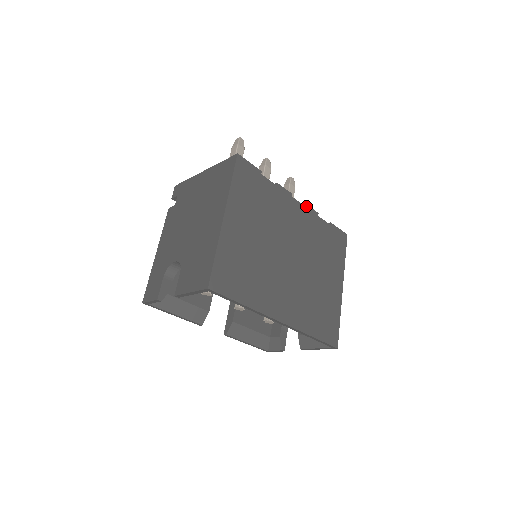
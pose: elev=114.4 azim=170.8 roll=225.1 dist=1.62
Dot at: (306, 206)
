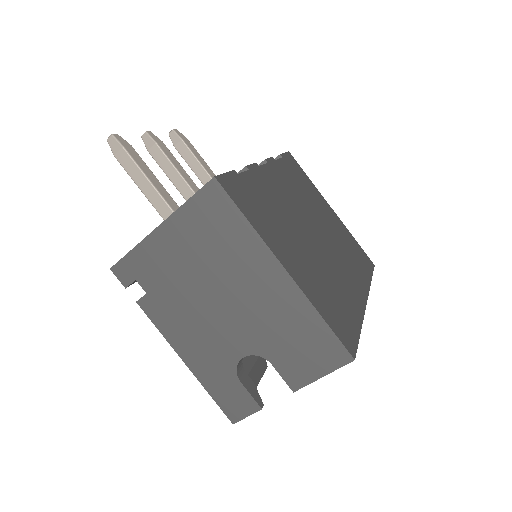
Dot at: (267, 162)
